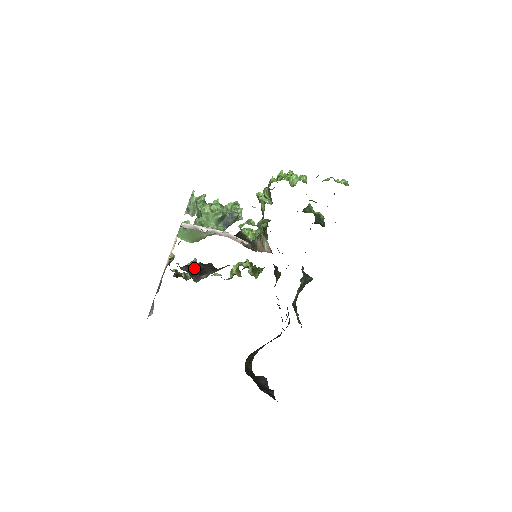
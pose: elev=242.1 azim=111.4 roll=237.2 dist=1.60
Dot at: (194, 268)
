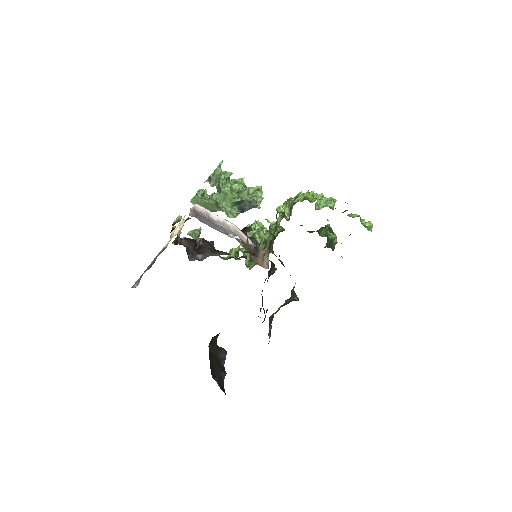
Dot at: (194, 244)
